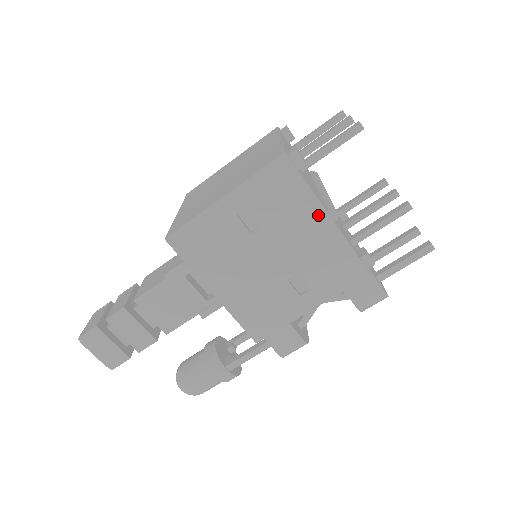
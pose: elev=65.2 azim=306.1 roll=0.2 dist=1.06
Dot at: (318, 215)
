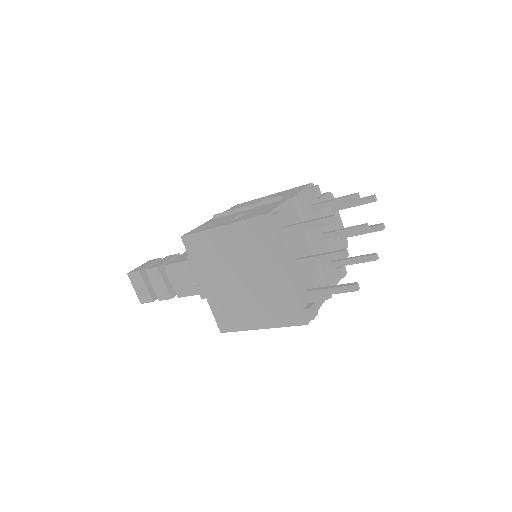
Dot at: occluded
